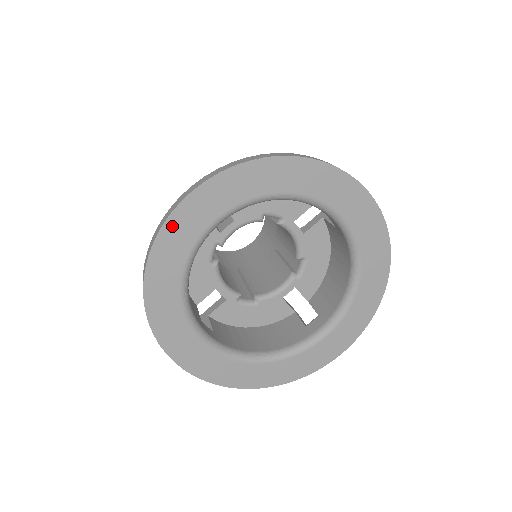
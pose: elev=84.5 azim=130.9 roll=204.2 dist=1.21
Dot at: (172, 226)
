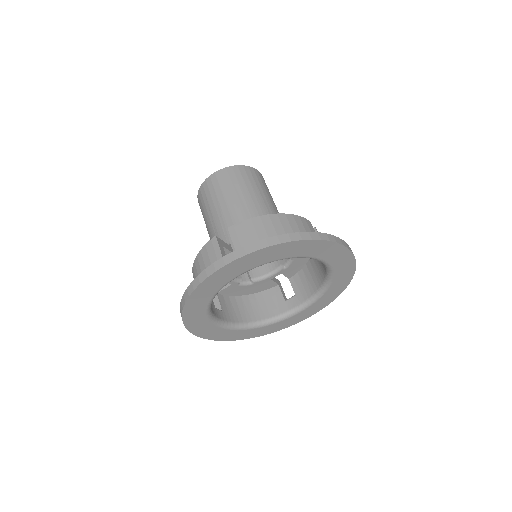
Dot at: (207, 282)
